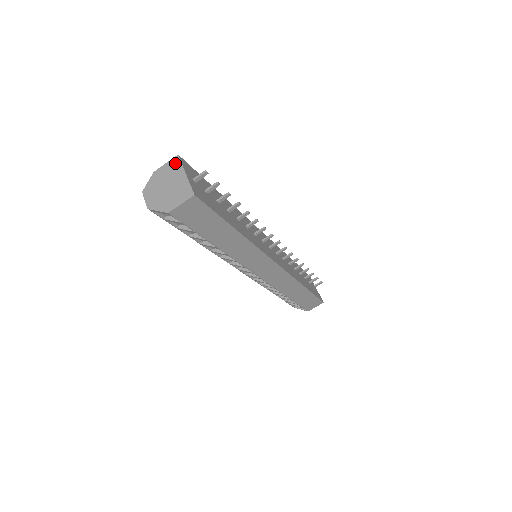
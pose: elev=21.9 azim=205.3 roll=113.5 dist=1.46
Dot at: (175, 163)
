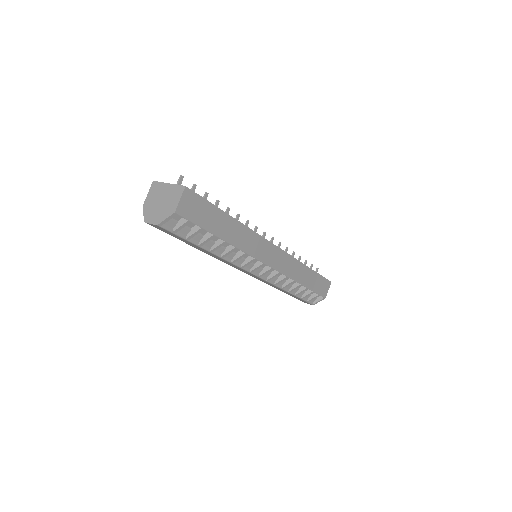
Dot at: (155, 186)
